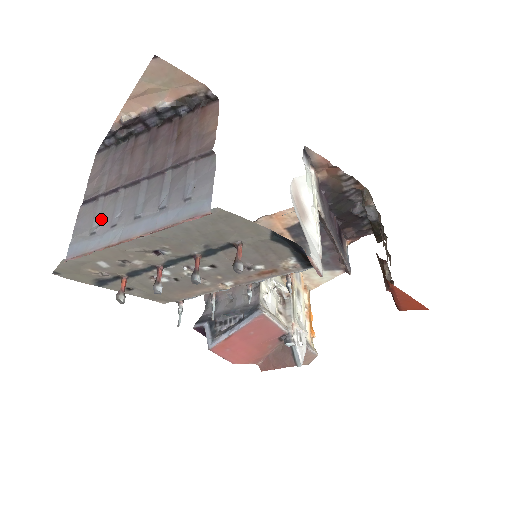
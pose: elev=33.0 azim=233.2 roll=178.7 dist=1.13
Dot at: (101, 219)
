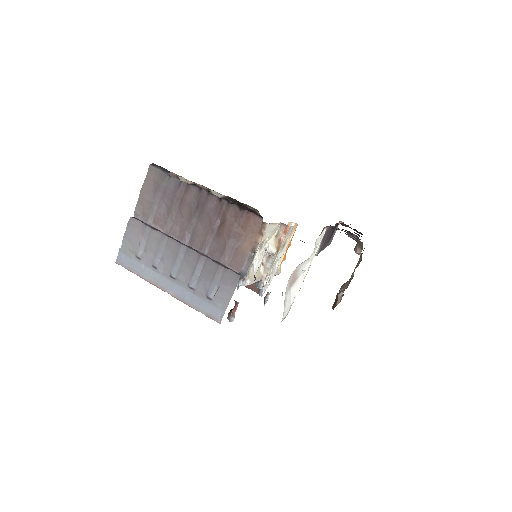
Dot at: (146, 249)
